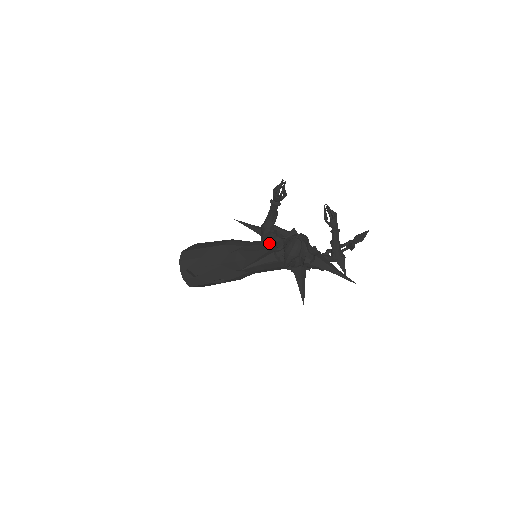
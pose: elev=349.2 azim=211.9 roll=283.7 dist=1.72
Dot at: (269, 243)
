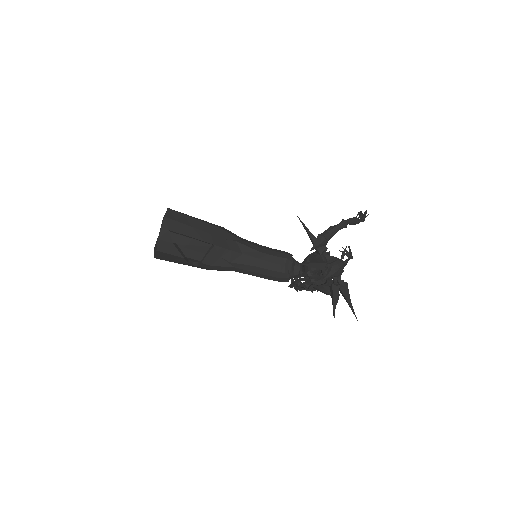
Dot at: (274, 251)
